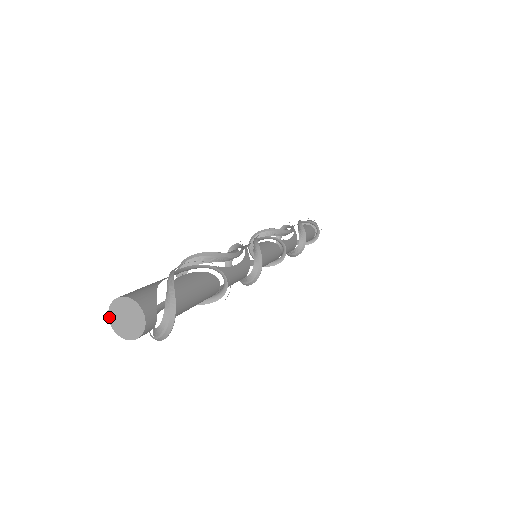
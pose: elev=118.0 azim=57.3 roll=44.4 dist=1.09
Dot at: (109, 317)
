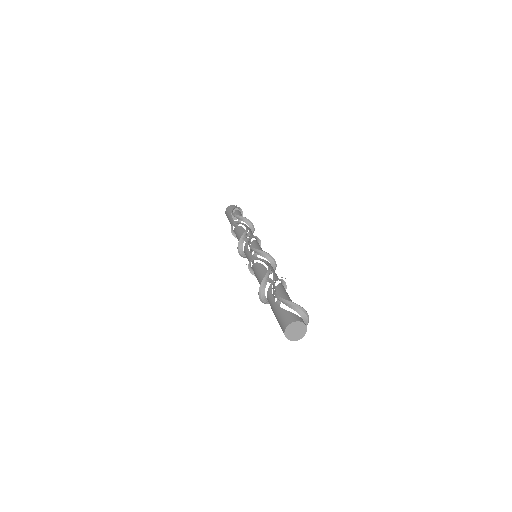
Dot at: occluded
